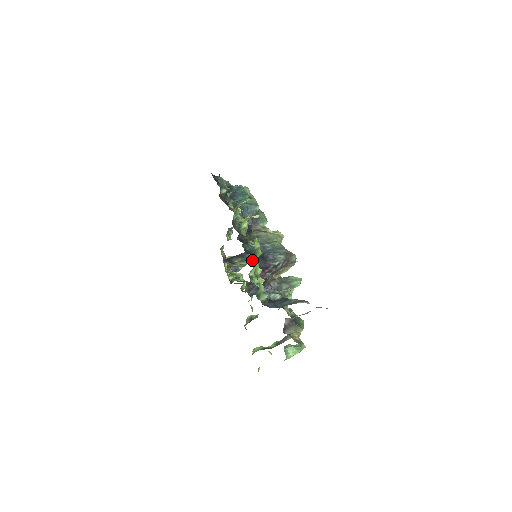
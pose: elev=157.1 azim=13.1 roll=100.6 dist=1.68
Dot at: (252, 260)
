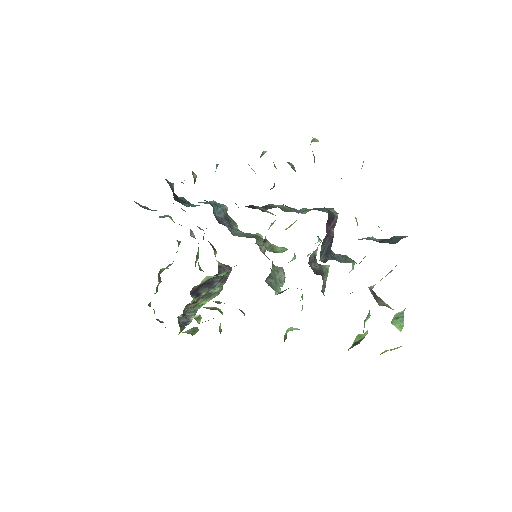
Dot at: (213, 296)
